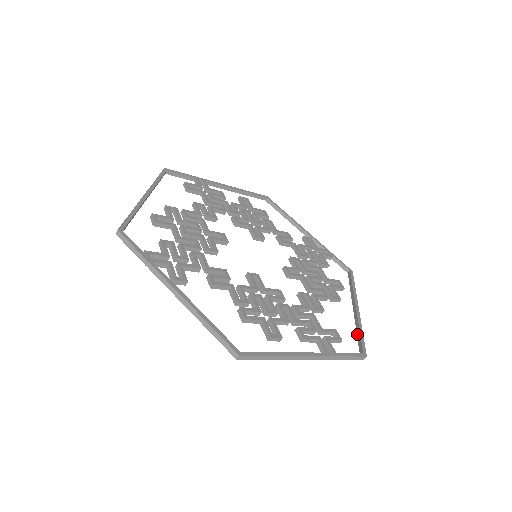
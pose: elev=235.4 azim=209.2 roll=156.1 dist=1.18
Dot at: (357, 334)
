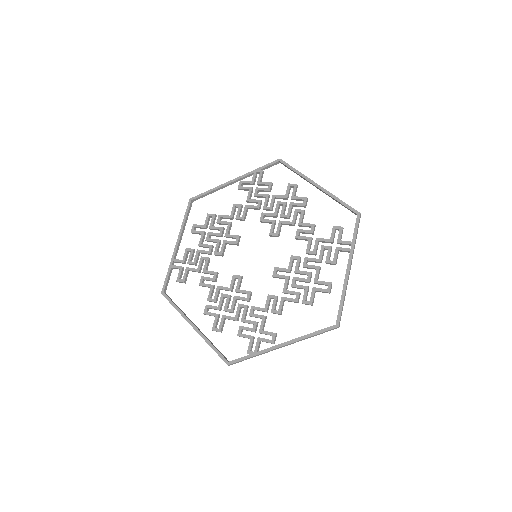
Dot at: occluded
